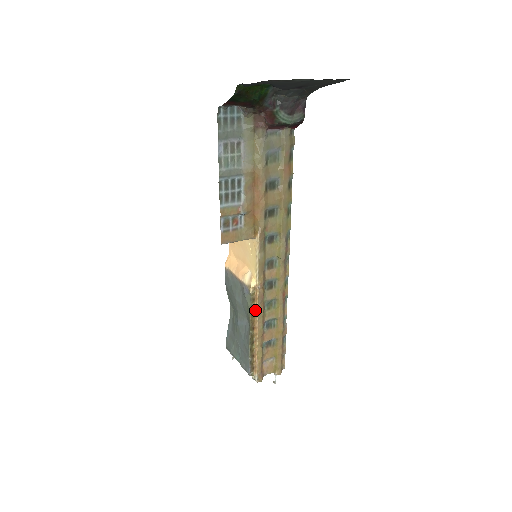
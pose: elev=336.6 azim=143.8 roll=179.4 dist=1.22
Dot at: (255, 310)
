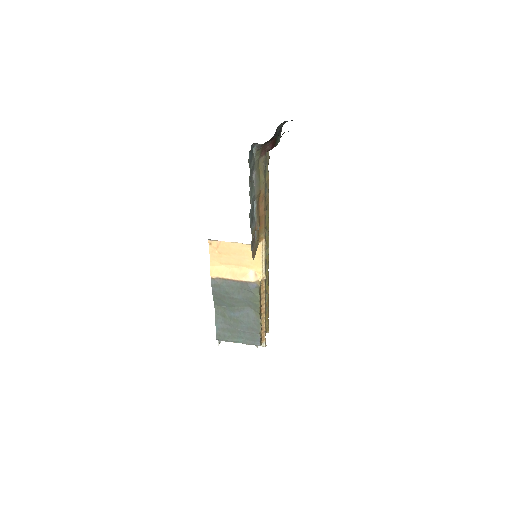
Dot at: (262, 297)
